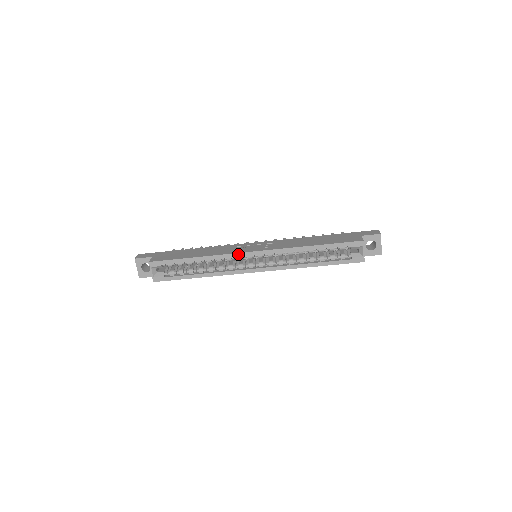
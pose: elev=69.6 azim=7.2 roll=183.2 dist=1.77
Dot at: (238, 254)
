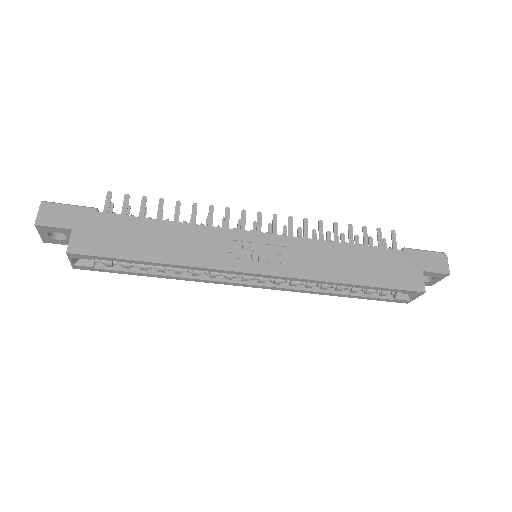
Dot at: (232, 272)
